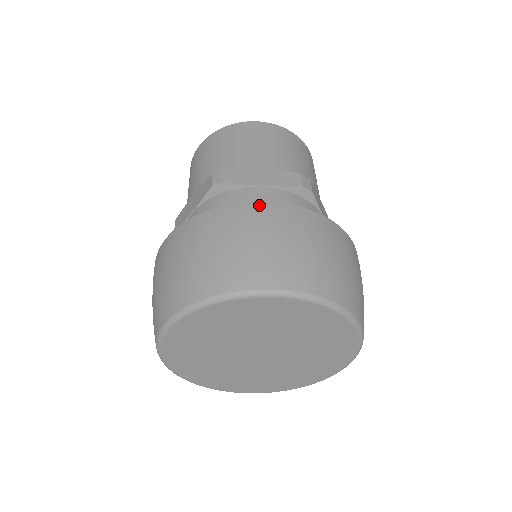
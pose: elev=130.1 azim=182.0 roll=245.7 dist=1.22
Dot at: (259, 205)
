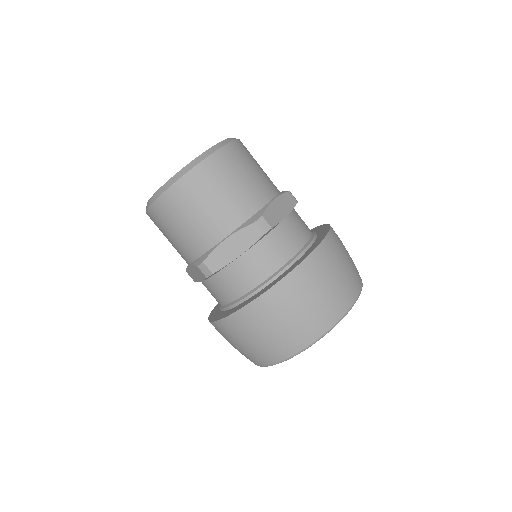
Dot at: (324, 244)
